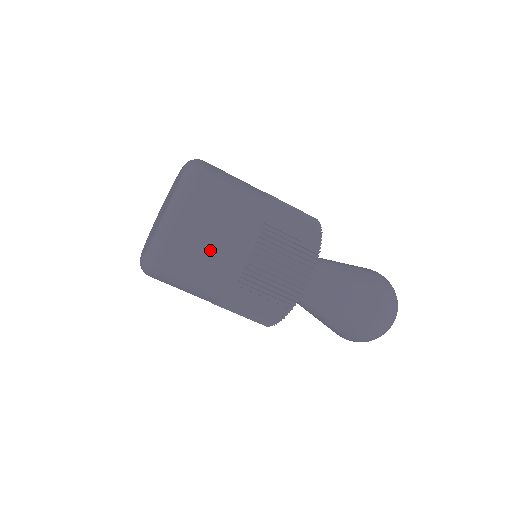
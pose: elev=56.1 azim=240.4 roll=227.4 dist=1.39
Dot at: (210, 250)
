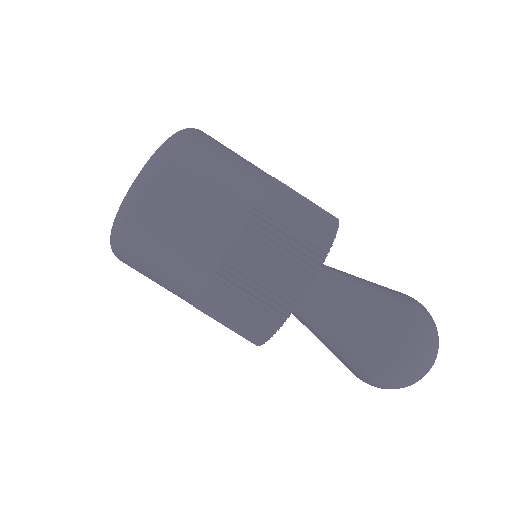
Dot at: (210, 186)
